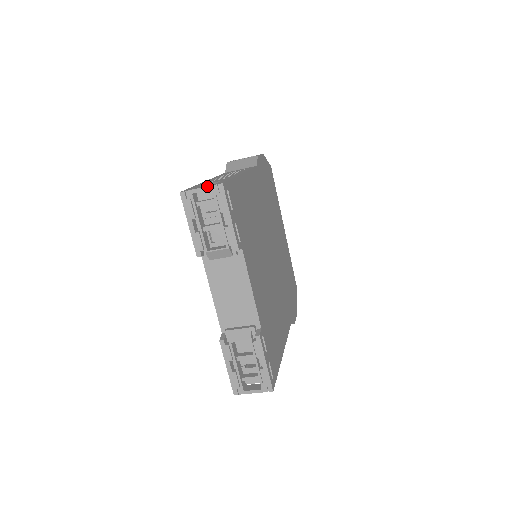
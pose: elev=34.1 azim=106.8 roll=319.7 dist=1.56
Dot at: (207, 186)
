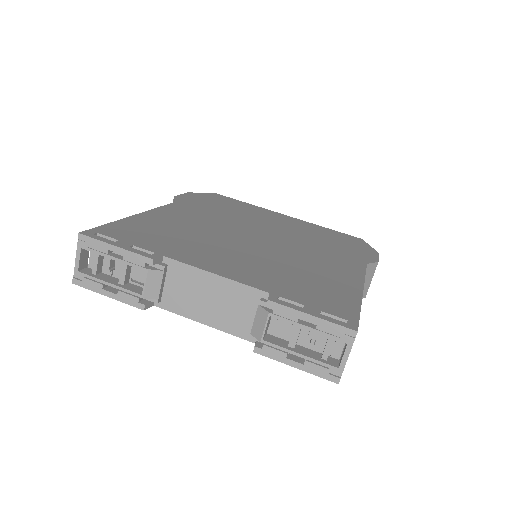
Dot at: (76, 251)
